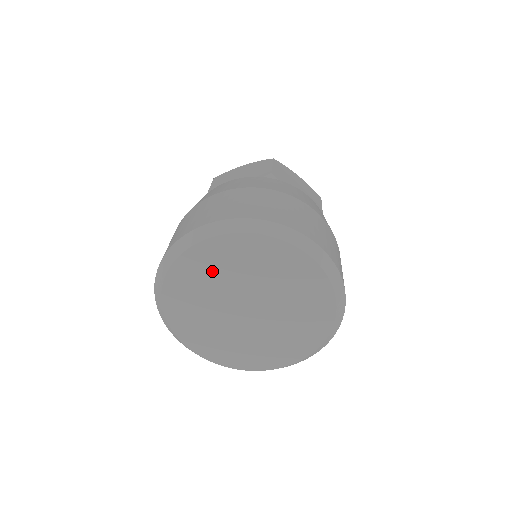
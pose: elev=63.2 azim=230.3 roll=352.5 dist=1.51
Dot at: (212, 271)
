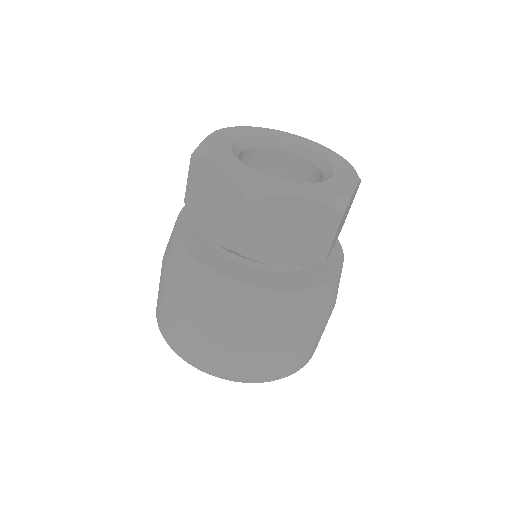
Dot at: occluded
